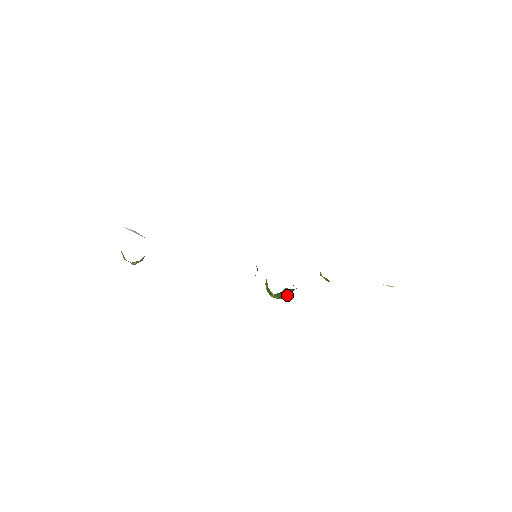
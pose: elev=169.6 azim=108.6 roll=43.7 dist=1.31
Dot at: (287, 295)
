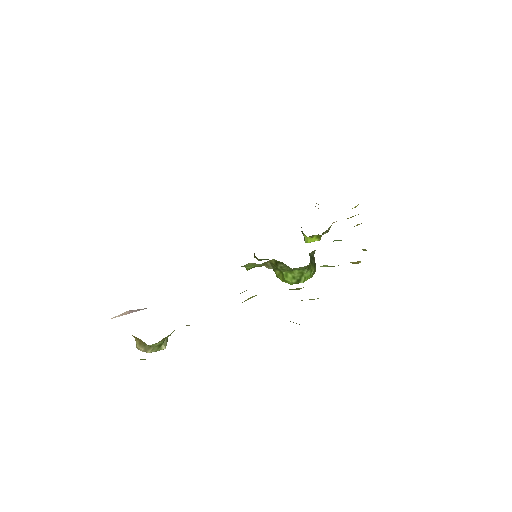
Dot at: (314, 263)
